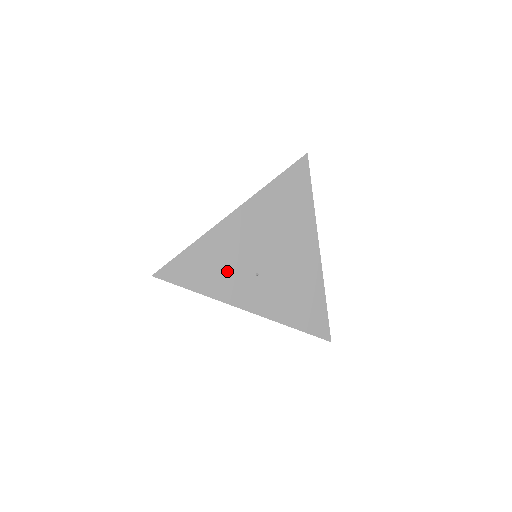
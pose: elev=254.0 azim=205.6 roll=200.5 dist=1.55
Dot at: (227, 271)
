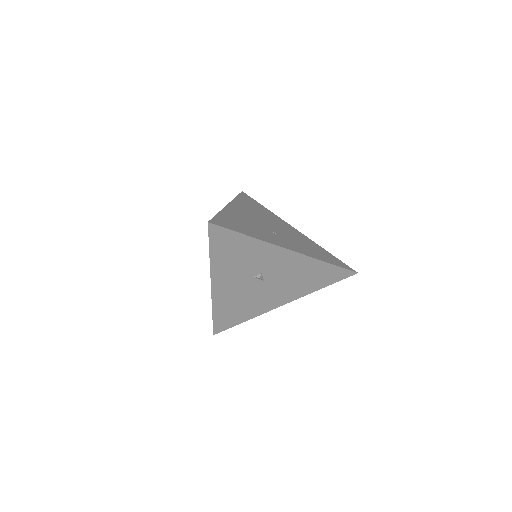
Dot at: (255, 229)
